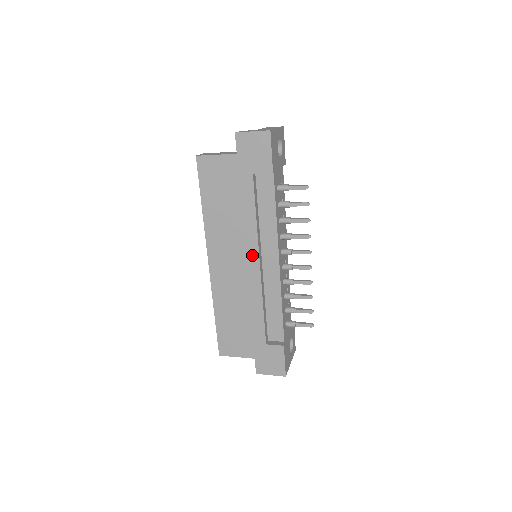
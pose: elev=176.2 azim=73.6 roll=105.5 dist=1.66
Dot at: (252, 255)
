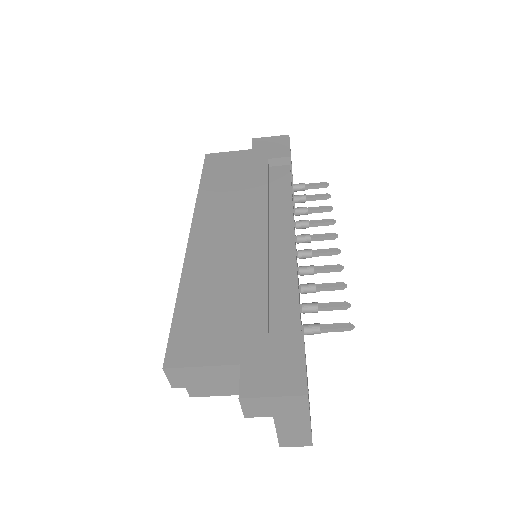
Dot at: (257, 219)
